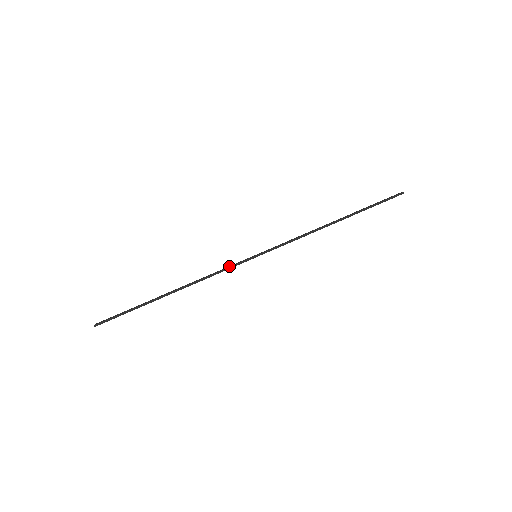
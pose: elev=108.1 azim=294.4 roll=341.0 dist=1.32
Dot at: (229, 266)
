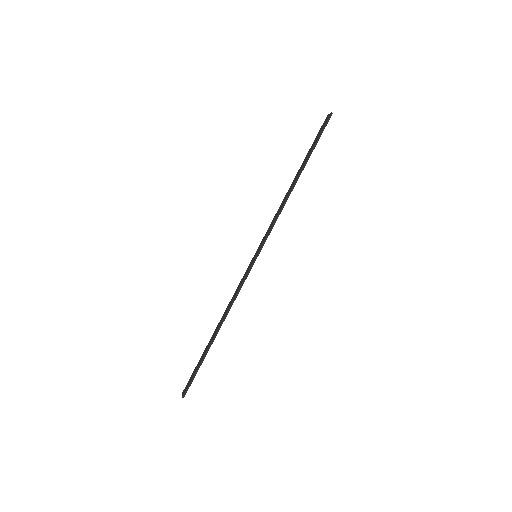
Dot at: (242, 279)
